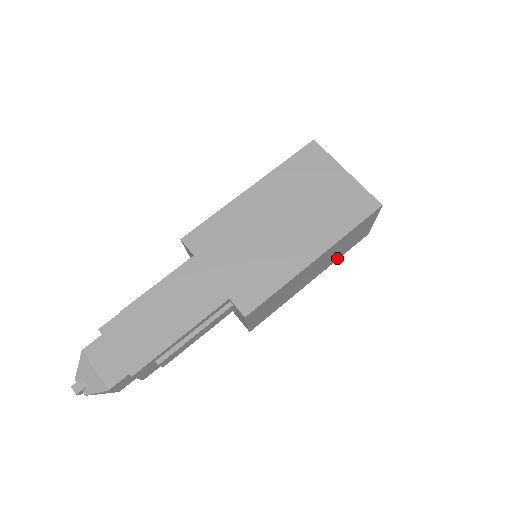
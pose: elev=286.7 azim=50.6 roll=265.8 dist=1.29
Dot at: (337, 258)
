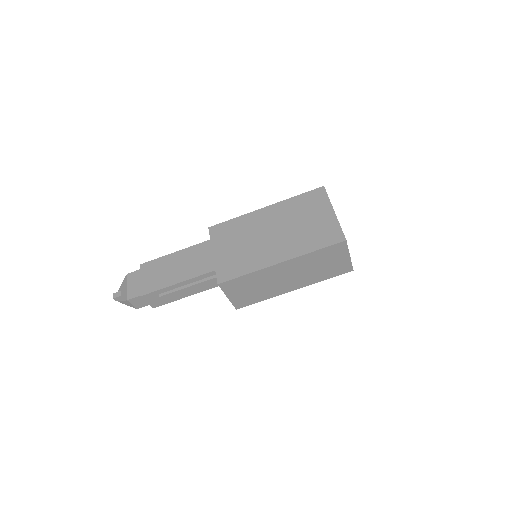
Dot at: (319, 279)
